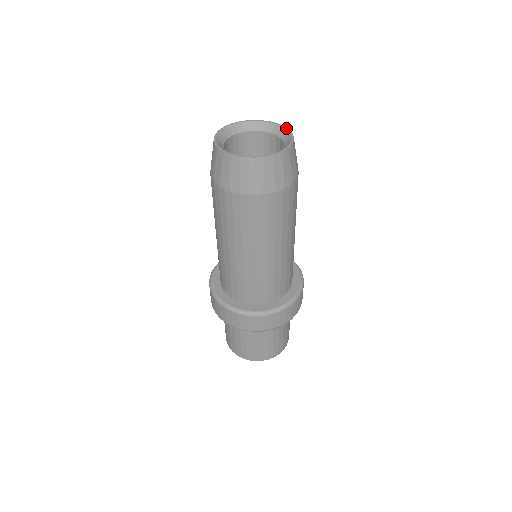
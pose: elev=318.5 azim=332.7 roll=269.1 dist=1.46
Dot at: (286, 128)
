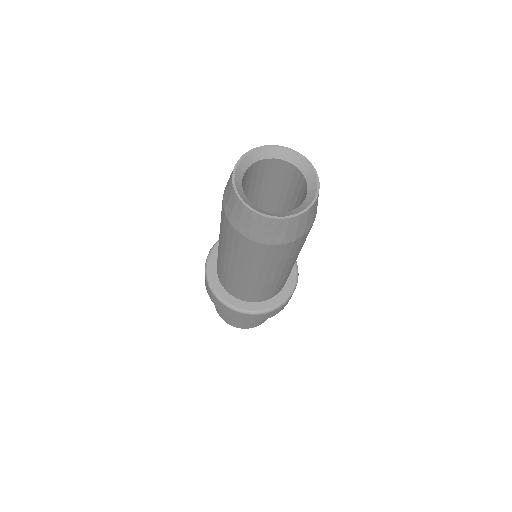
Dot at: (284, 148)
